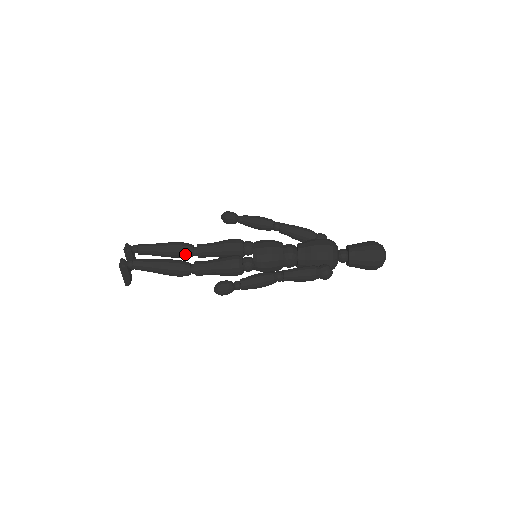
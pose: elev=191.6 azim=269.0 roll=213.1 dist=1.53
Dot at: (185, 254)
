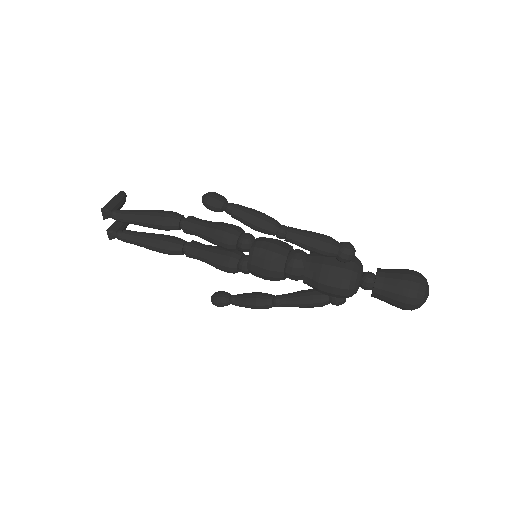
Dot at: occluded
